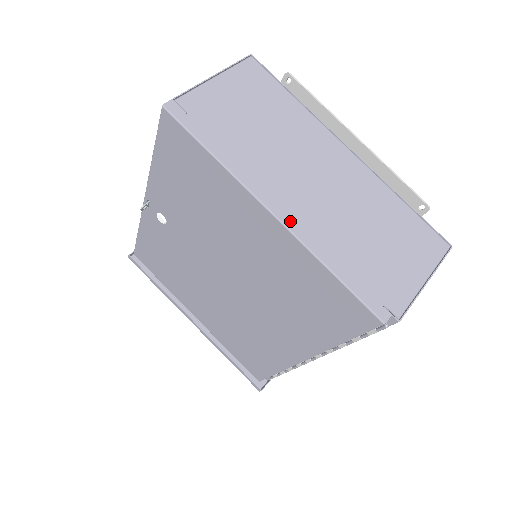
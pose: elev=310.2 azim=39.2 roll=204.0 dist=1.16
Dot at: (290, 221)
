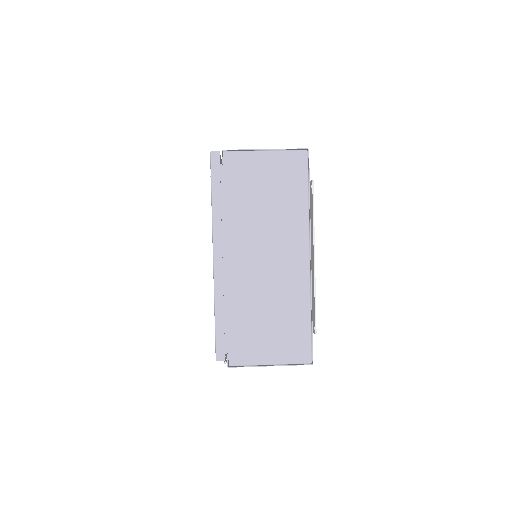
Dot at: (219, 270)
